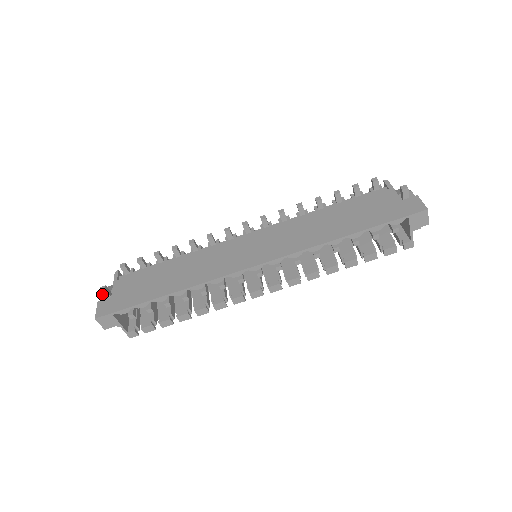
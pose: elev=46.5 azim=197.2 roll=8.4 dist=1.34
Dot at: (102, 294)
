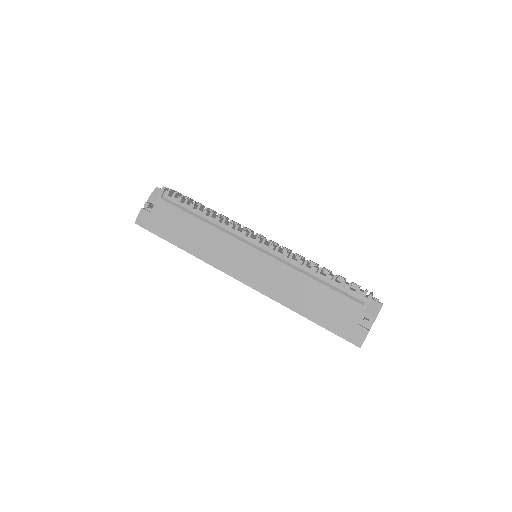
Dot at: (146, 206)
